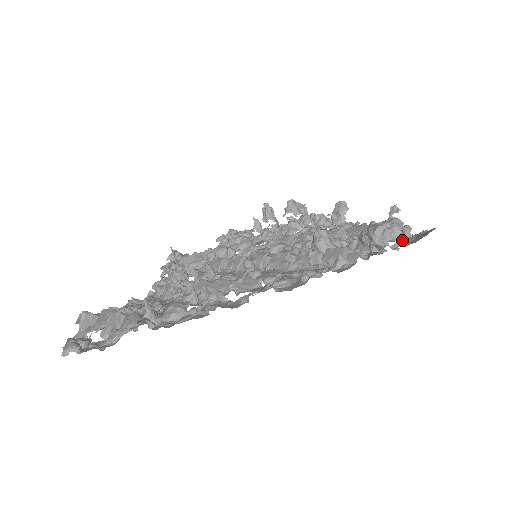
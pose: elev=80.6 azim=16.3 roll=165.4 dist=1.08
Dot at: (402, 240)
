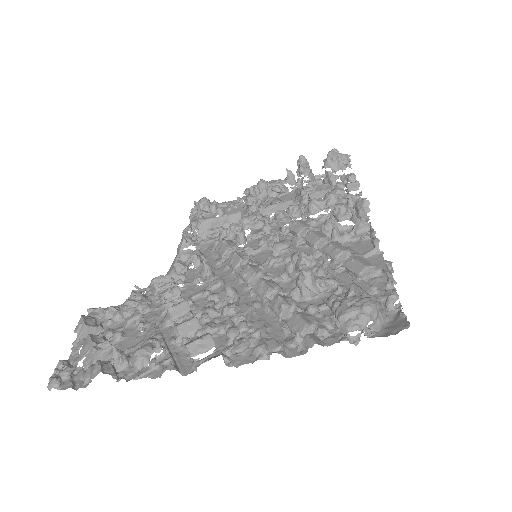
Dot at: (370, 327)
